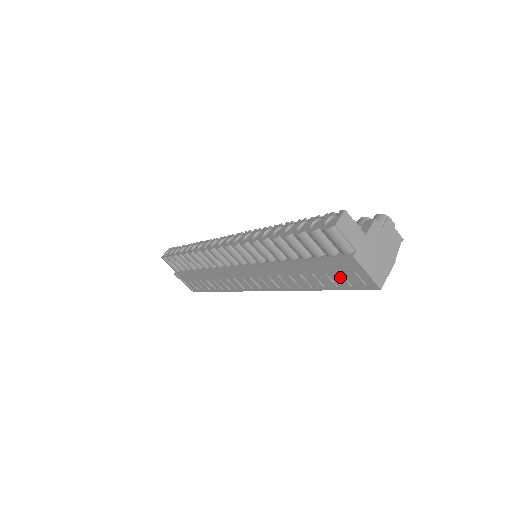
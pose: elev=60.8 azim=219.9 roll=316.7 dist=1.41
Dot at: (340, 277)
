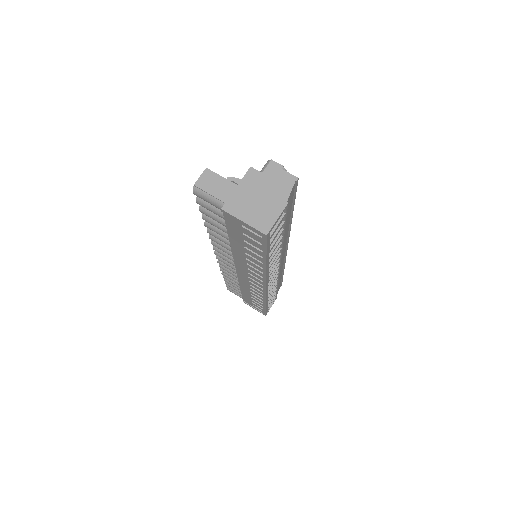
Dot at: (248, 239)
